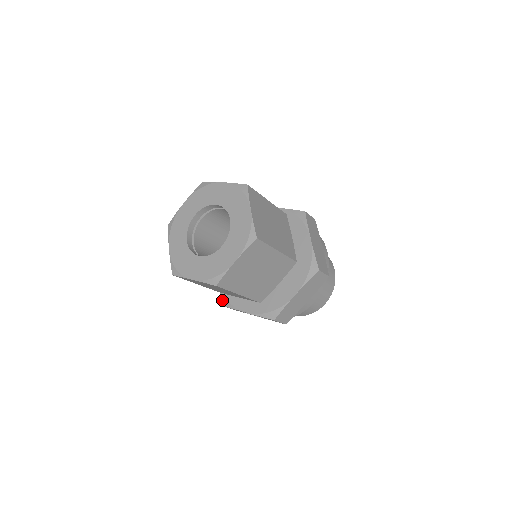
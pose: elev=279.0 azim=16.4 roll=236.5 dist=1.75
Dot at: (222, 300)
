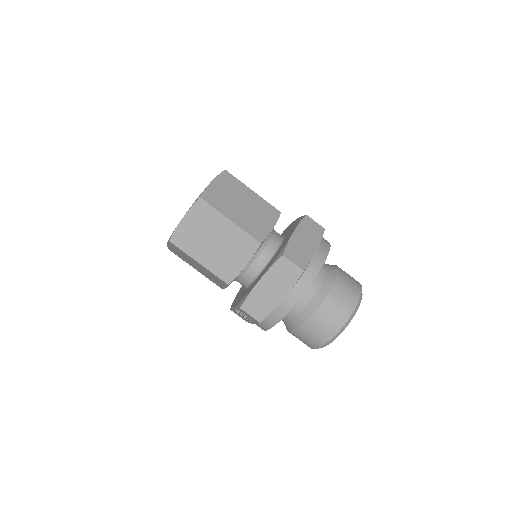
Dot at: occluded
